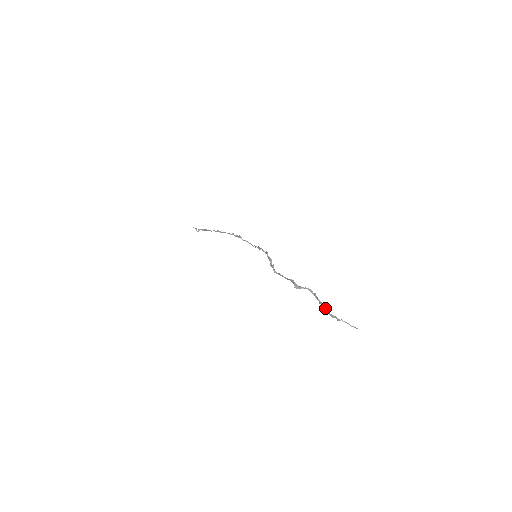
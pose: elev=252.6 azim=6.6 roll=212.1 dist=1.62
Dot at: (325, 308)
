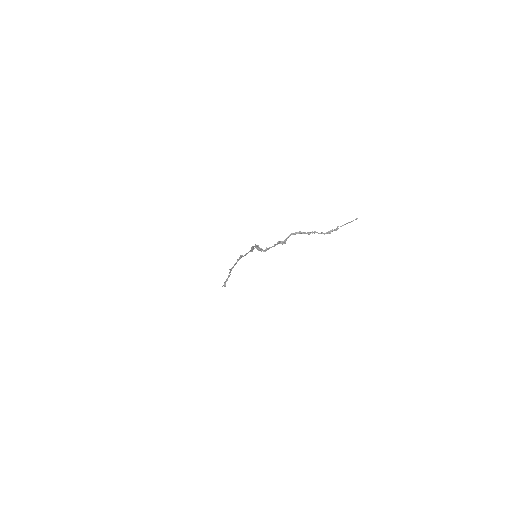
Dot at: occluded
